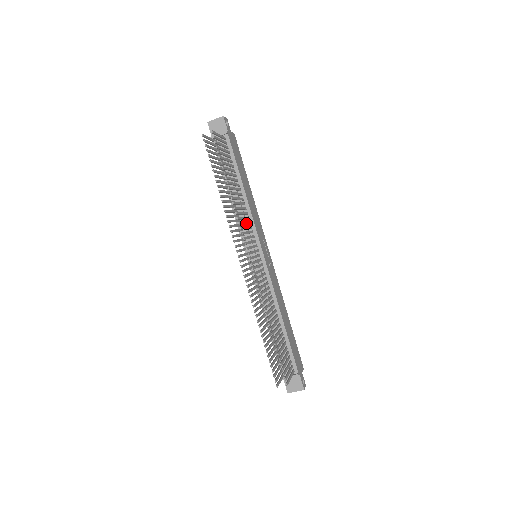
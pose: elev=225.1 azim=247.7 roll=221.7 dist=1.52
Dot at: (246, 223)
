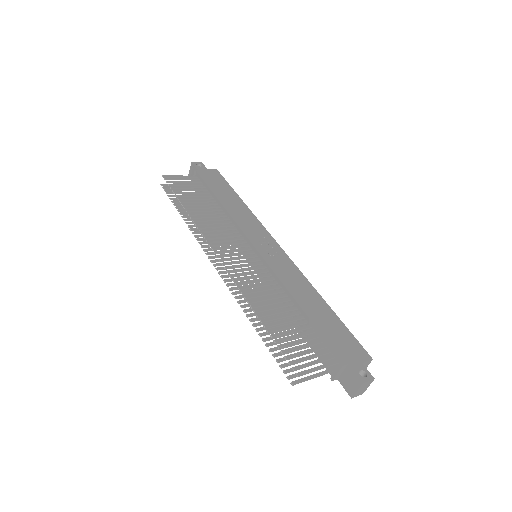
Dot at: (222, 229)
